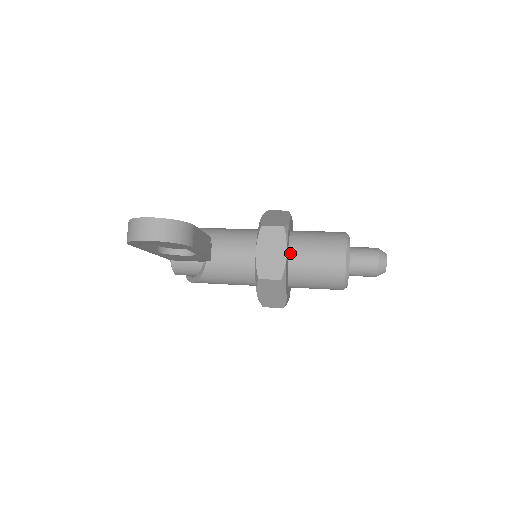
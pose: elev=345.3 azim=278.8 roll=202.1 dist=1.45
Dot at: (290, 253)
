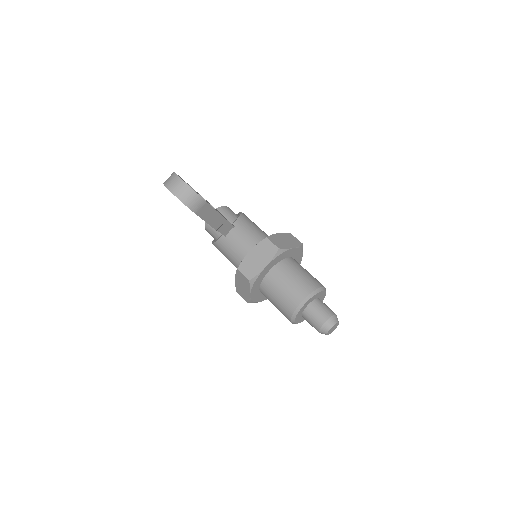
Dot at: (272, 269)
